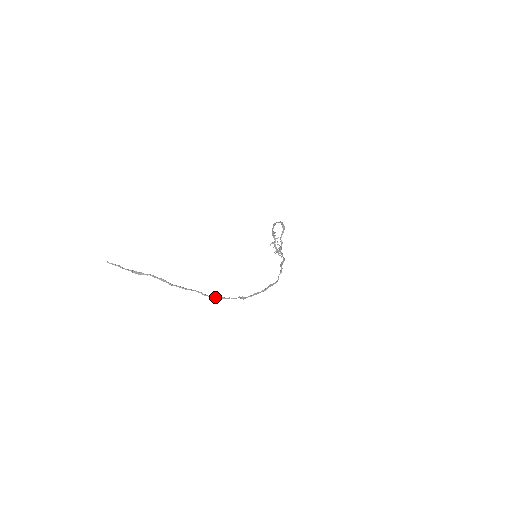
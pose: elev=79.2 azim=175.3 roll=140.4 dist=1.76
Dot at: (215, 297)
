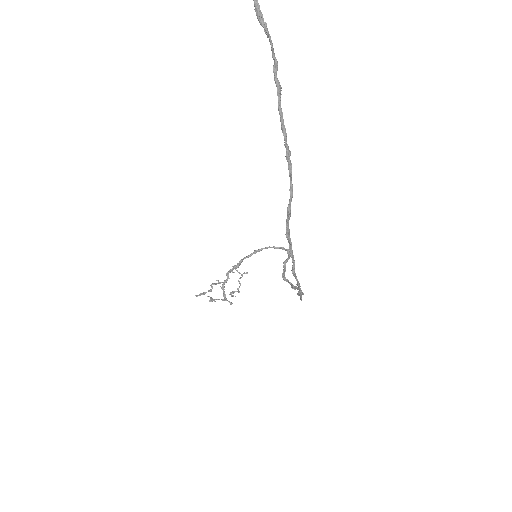
Dot at: (287, 219)
